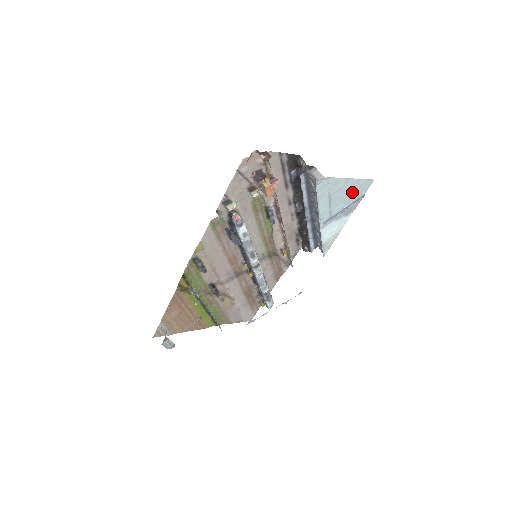
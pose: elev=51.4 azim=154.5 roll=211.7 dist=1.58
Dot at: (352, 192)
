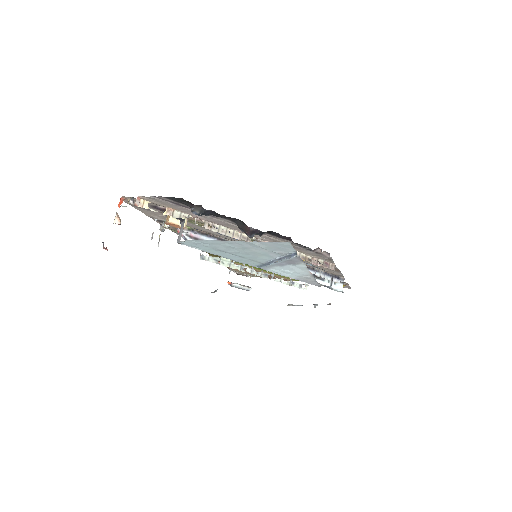
Dot at: (263, 249)
